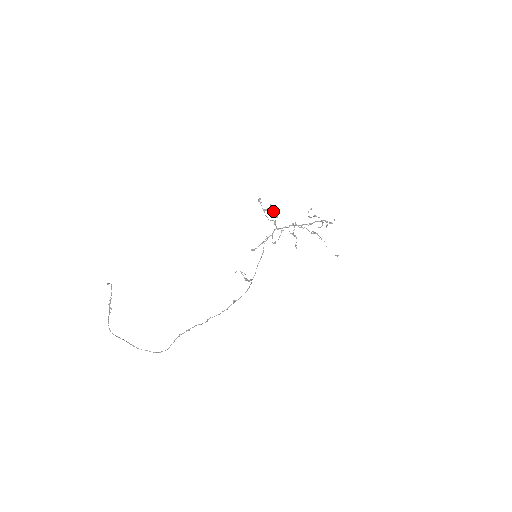
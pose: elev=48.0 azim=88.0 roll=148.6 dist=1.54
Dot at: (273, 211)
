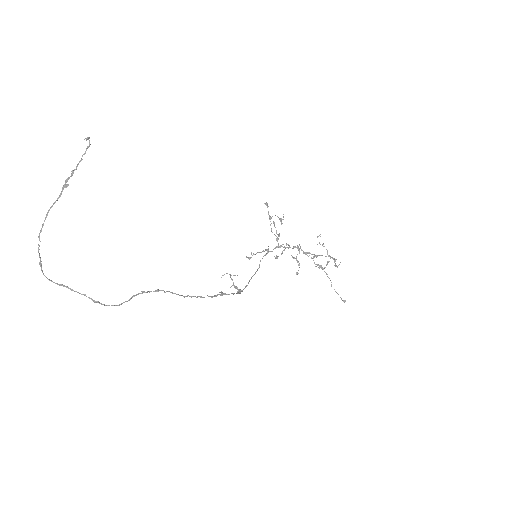
Dot at: (281, 218)
